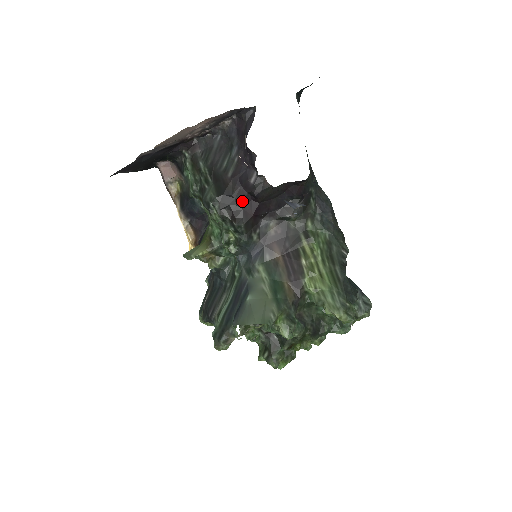
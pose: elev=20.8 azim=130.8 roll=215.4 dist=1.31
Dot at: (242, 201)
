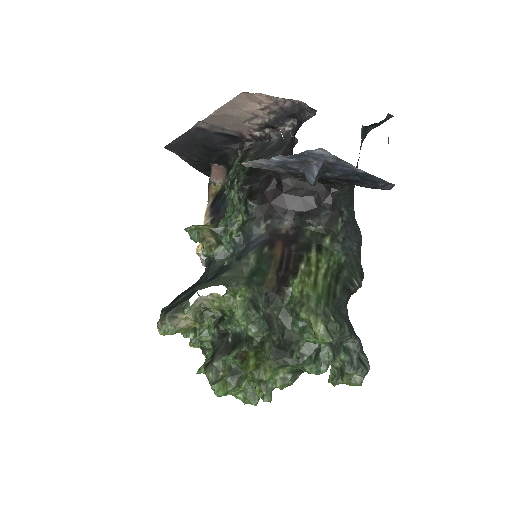
Dot at: (266, 185)
